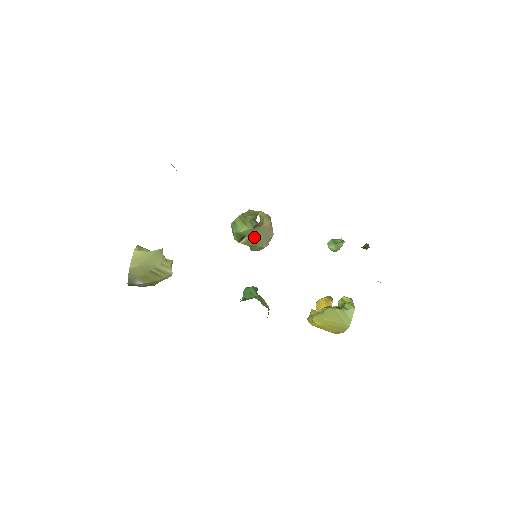
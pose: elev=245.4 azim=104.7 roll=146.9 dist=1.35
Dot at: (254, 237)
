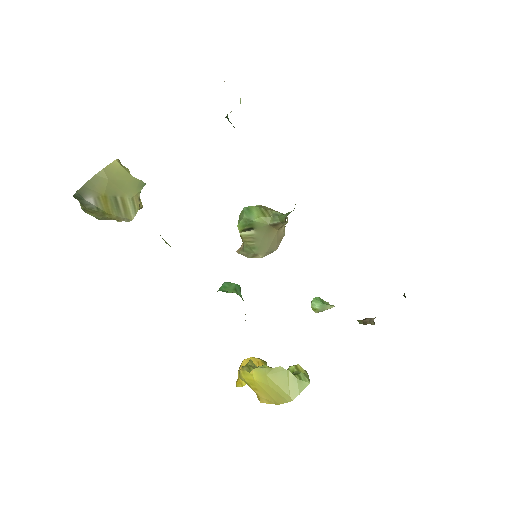
Dot at: (261, 237)
